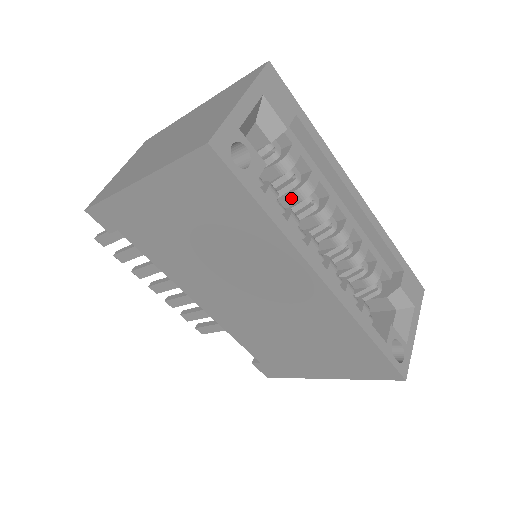
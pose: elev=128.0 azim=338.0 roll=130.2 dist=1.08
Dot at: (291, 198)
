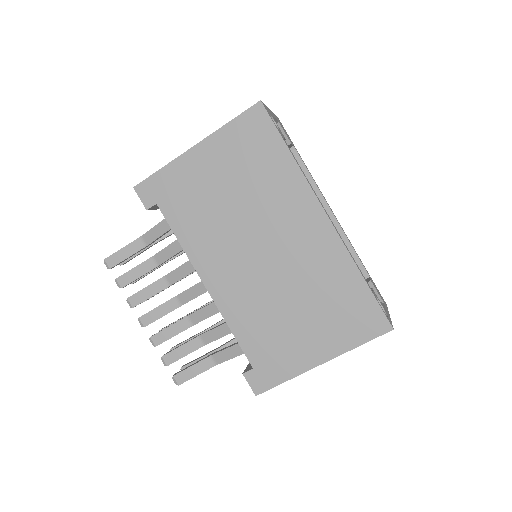
Dot at: occluded
